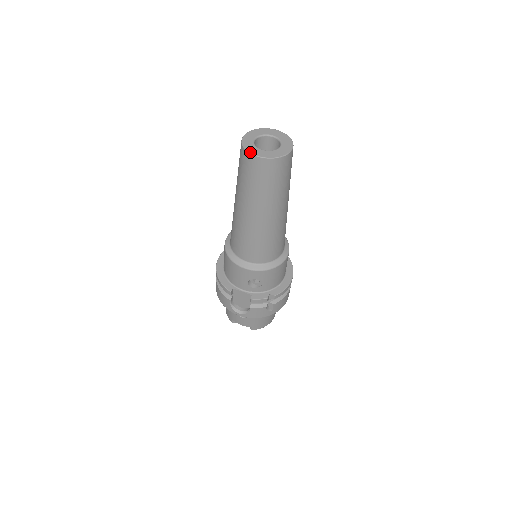
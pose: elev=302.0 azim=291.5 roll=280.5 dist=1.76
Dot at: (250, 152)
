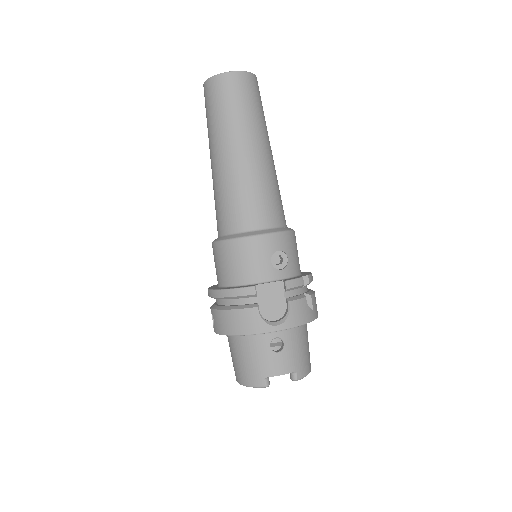
Dot at: occluded
